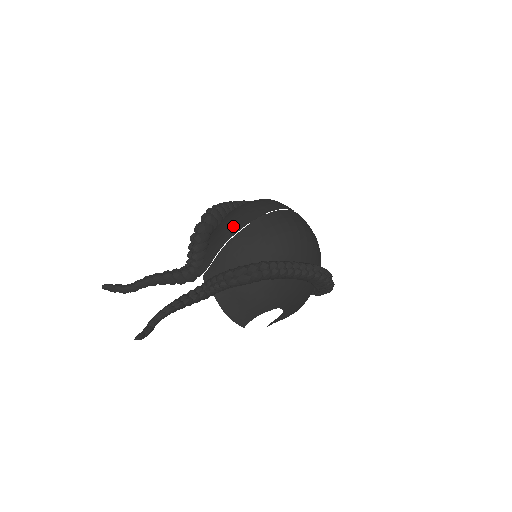
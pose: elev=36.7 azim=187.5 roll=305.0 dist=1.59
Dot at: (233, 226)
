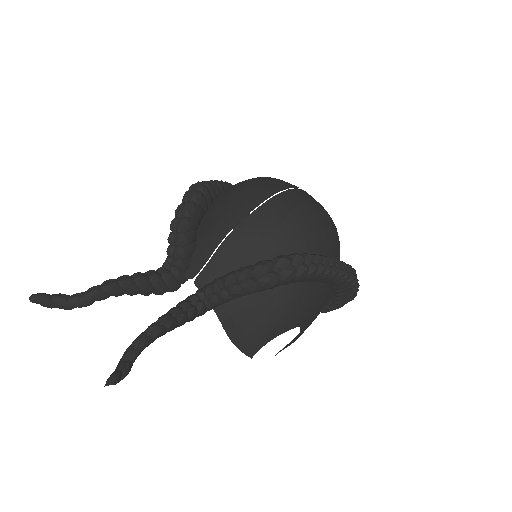
Dot at: (239, 206)
